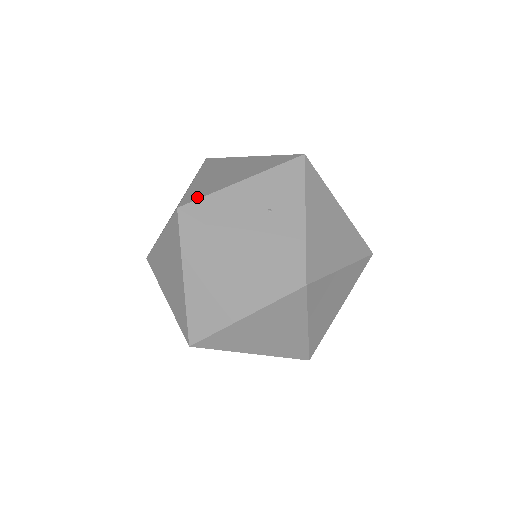
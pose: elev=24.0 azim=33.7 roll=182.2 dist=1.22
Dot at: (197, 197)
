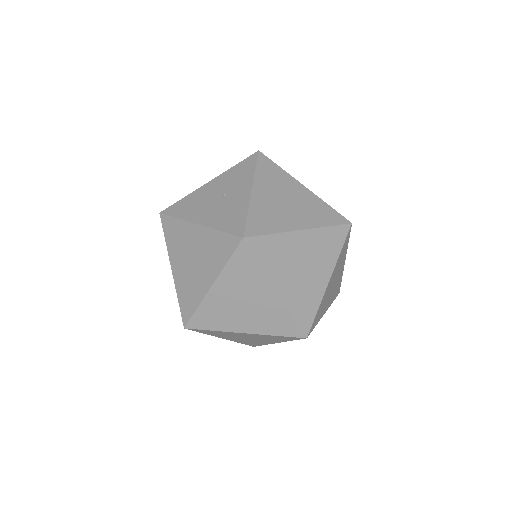
Dot at: (176, 203)
